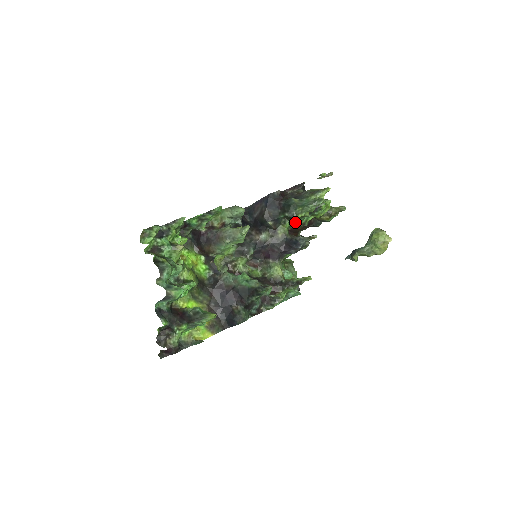
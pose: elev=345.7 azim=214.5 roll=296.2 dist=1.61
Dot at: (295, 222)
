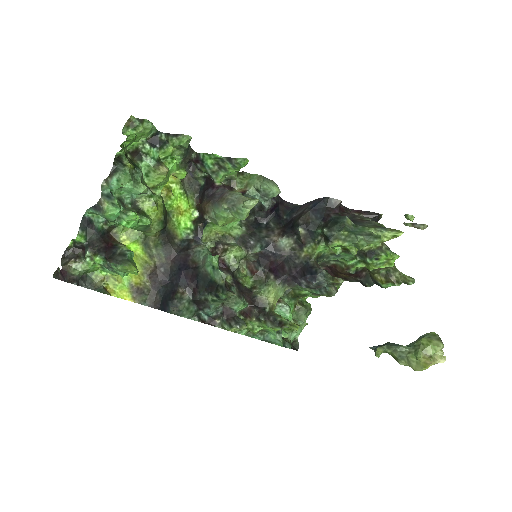
Dot at: occluded
